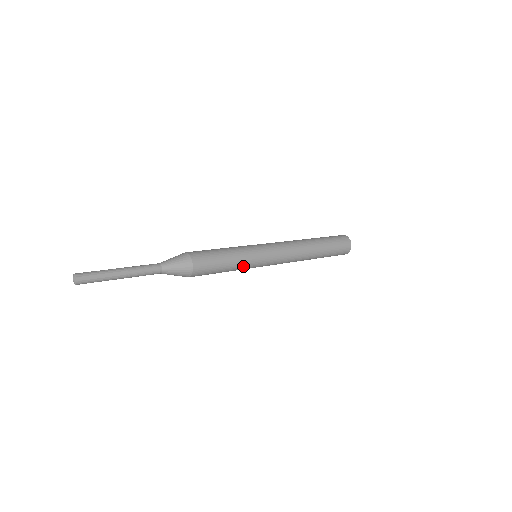
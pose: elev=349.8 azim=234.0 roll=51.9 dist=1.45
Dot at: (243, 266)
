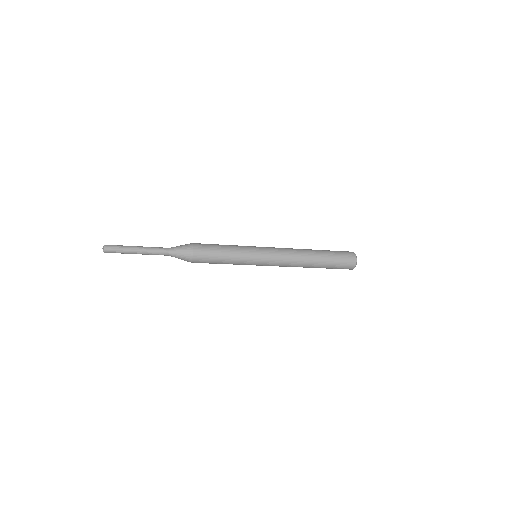
Dot at: (240, 252)
